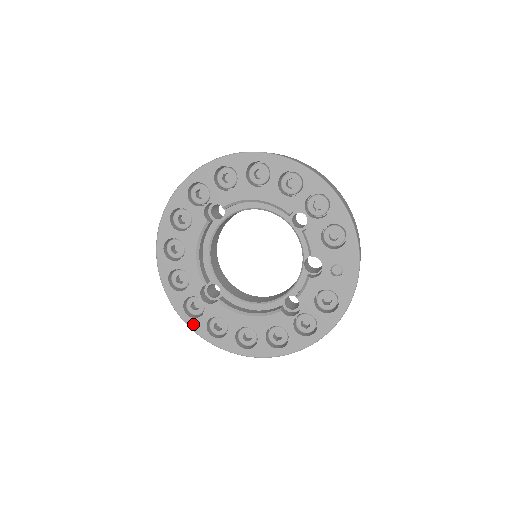
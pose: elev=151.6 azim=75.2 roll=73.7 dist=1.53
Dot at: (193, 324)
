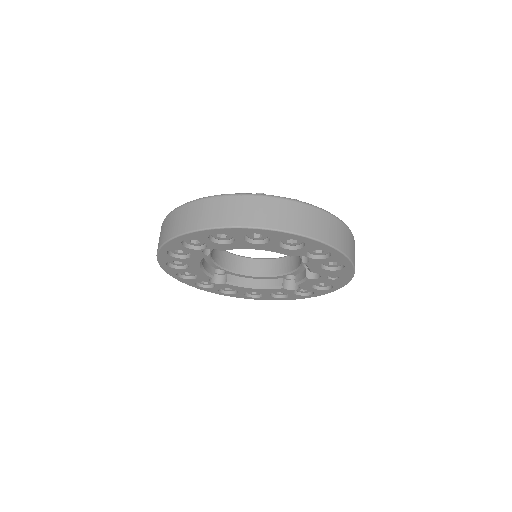
Dot at: (206, 290)
